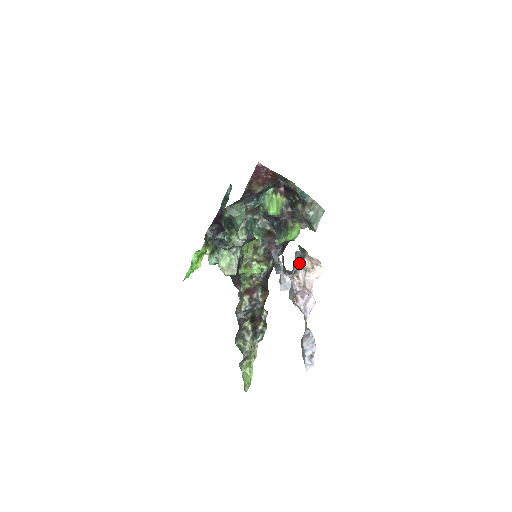
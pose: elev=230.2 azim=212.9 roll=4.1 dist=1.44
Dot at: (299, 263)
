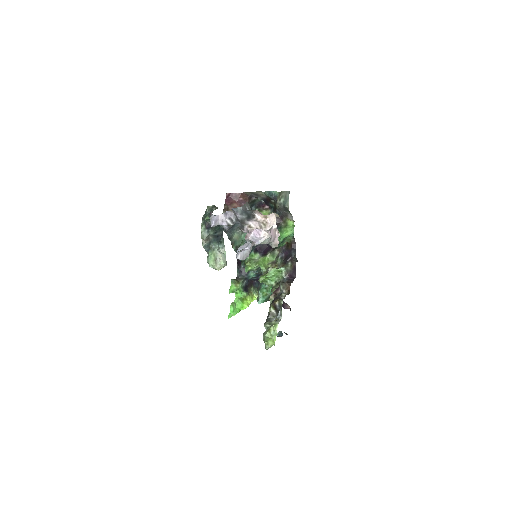
Dot at: (245, 216)
